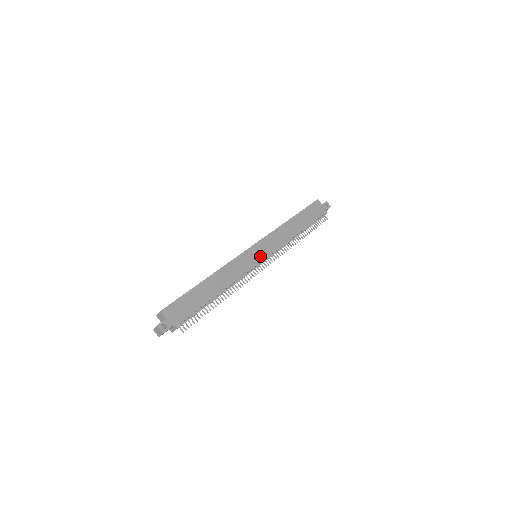
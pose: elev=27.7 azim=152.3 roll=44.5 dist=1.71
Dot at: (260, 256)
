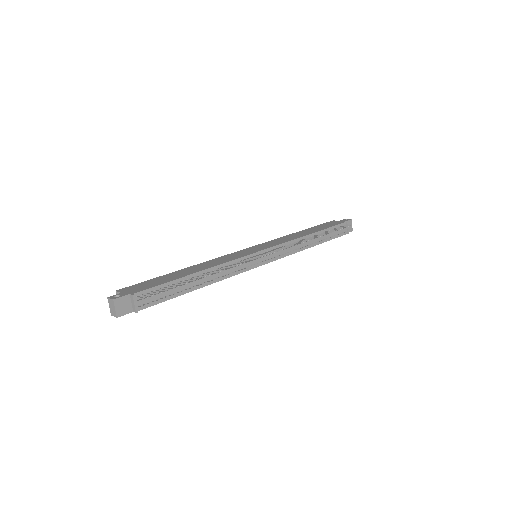
Dot at: (257, 250)
